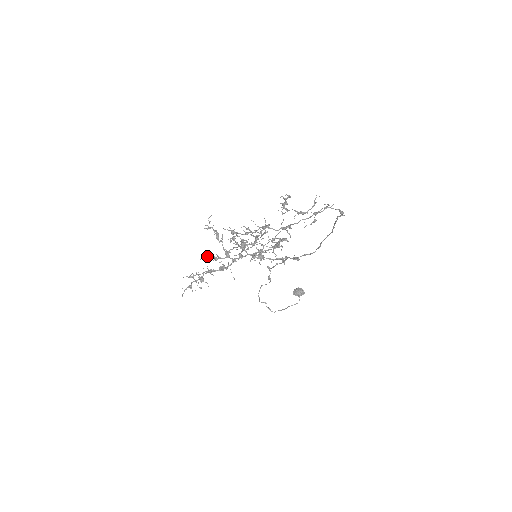
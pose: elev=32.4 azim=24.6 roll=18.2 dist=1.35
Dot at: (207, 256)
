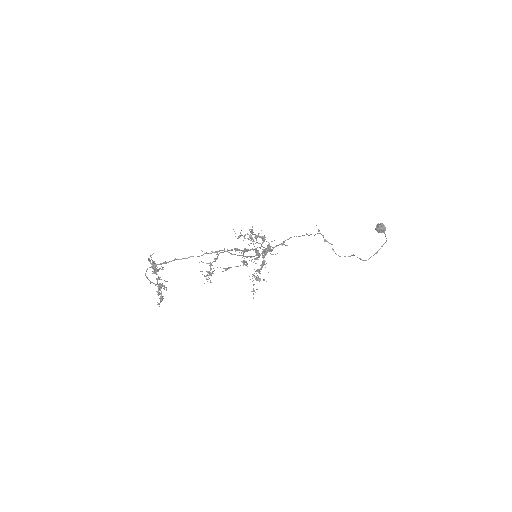
Dot at: occluded
